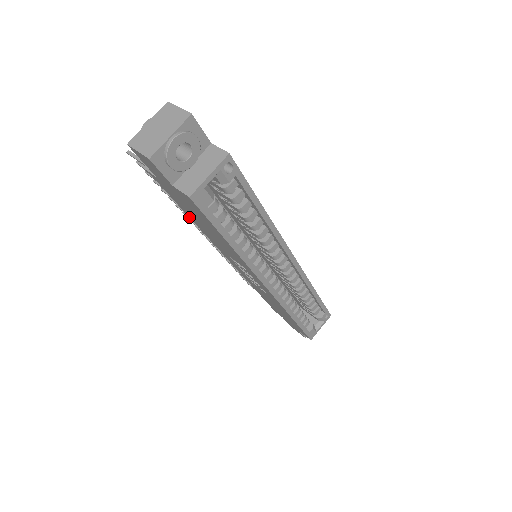
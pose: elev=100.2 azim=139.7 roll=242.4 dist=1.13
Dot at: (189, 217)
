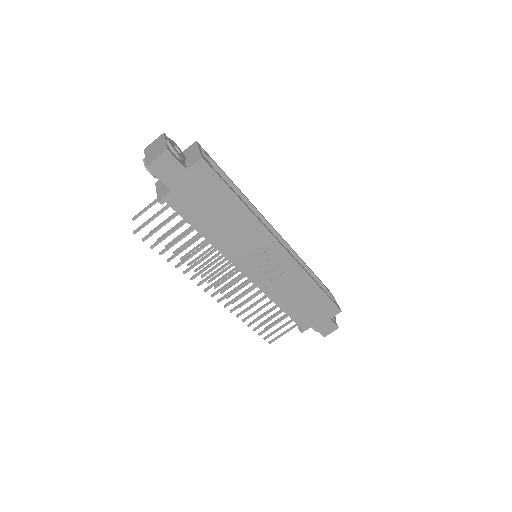
Dot at: (198, 273)
